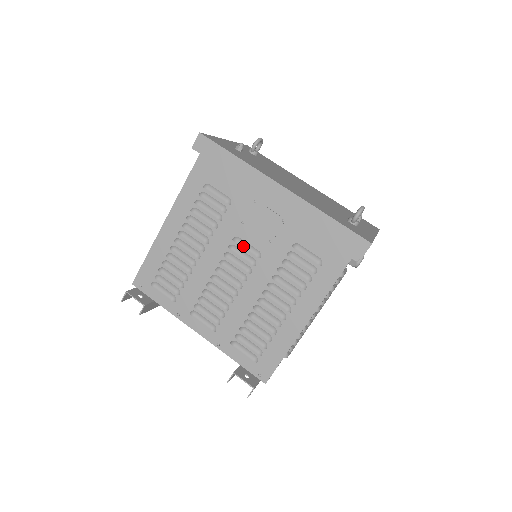
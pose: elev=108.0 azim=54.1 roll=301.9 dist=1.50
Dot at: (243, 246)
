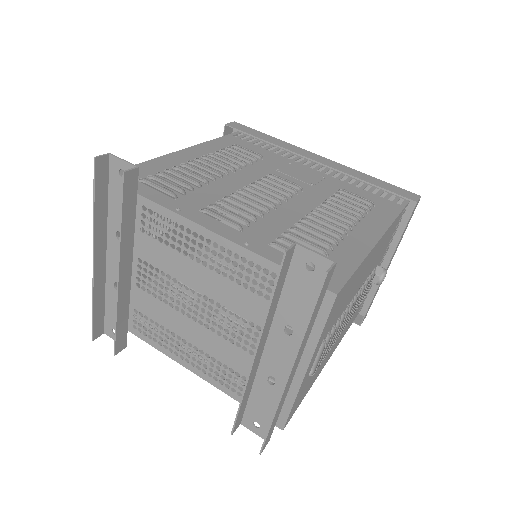
Dot at: (282, 178)
